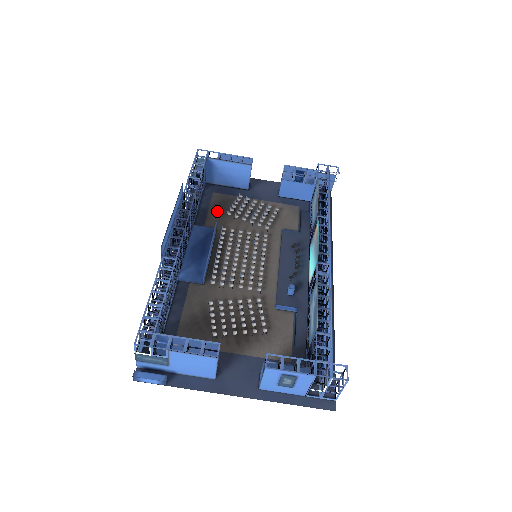
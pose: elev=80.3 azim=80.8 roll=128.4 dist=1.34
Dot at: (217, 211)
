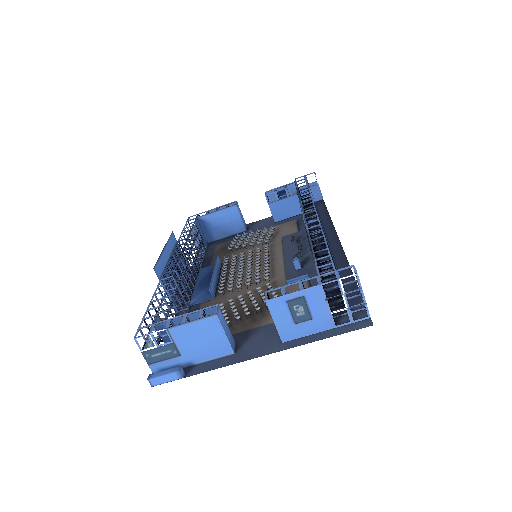
Dot at: (220, 253)
